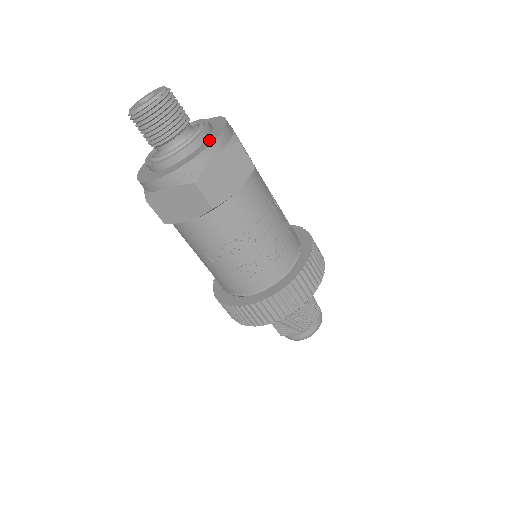
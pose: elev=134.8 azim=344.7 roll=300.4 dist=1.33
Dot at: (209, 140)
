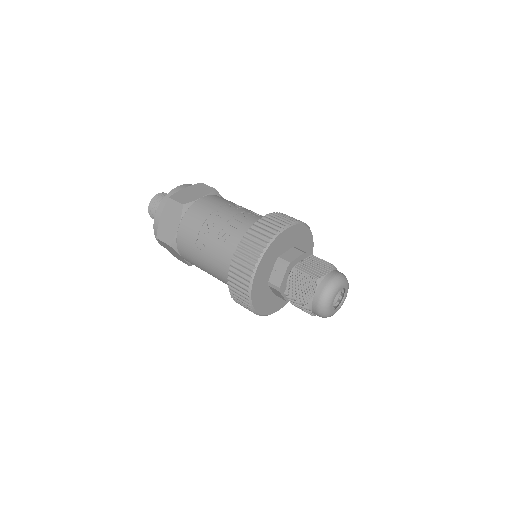
Dot at: occluded
